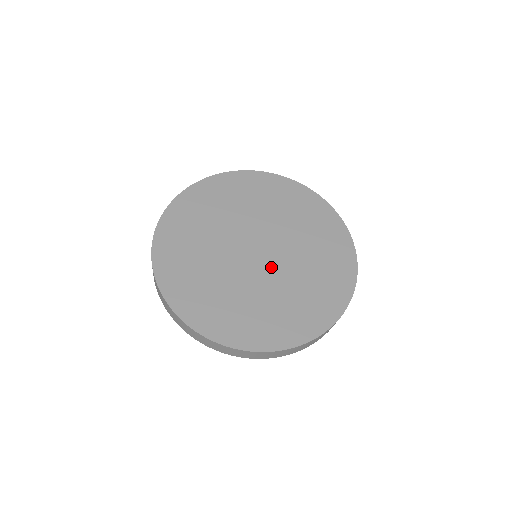
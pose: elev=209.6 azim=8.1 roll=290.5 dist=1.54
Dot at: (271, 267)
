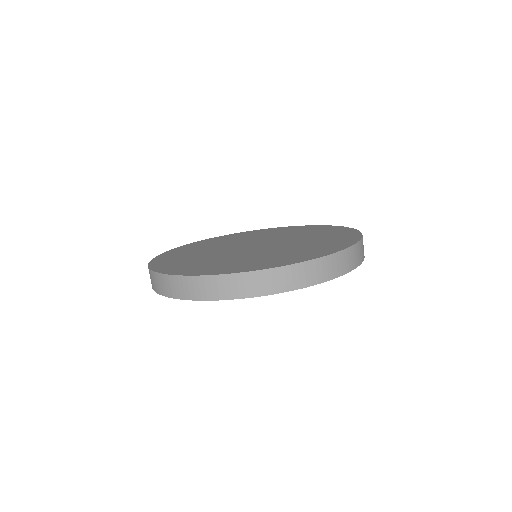
Dot at: (274, 245)
